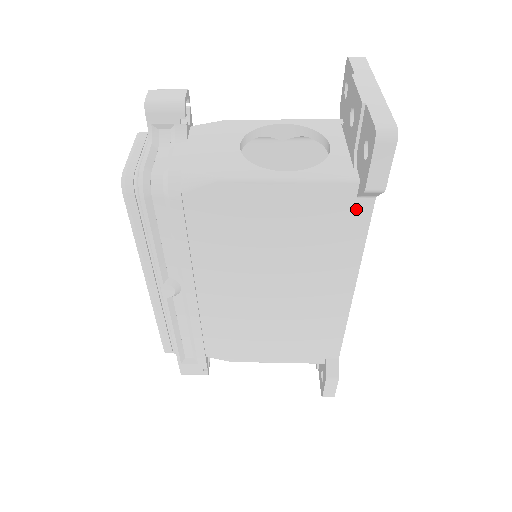
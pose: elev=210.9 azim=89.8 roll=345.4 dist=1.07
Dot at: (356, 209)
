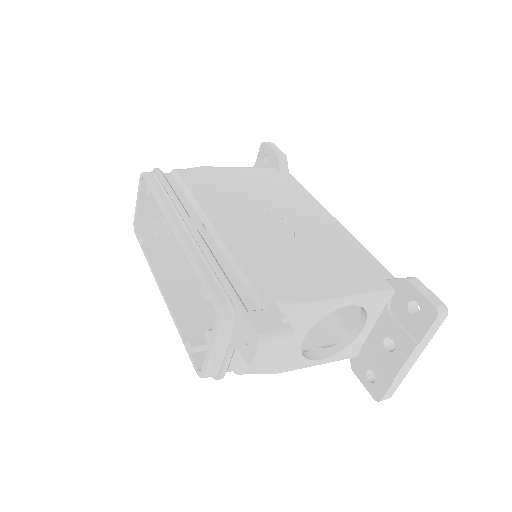
Dot at: occluded
